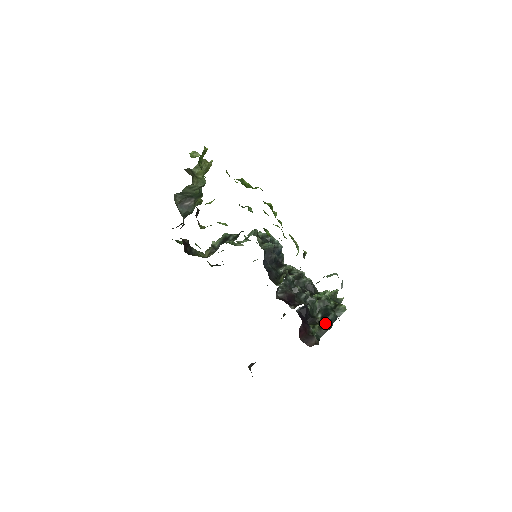
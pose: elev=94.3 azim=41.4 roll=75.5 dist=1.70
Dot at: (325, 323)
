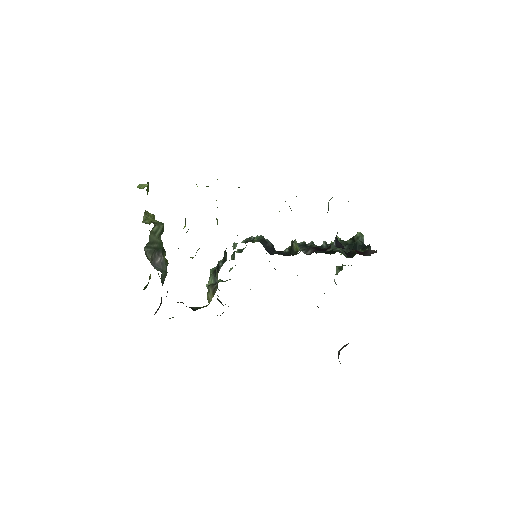
Dot at: occluded
